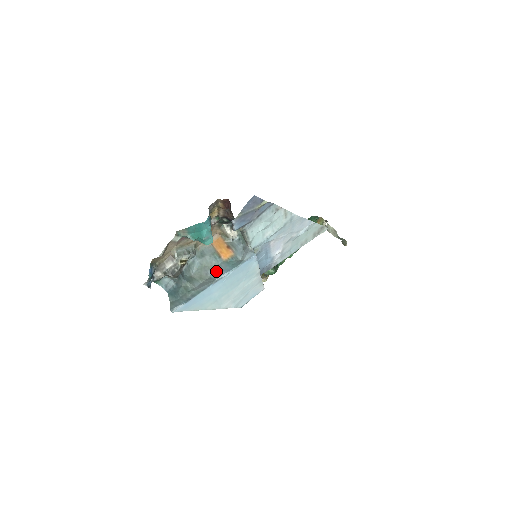
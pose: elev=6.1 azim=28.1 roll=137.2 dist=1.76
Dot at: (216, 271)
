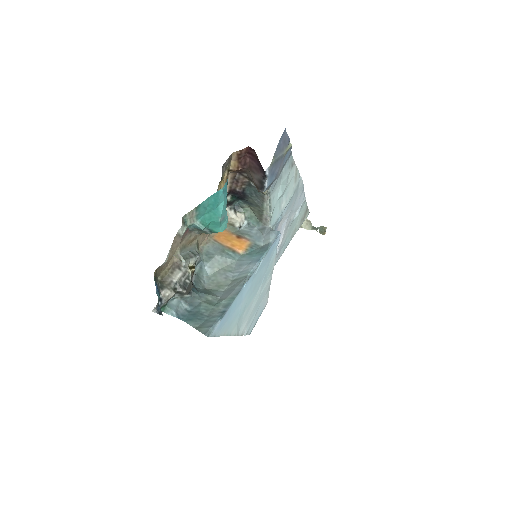
Dot at: (238, 269)
